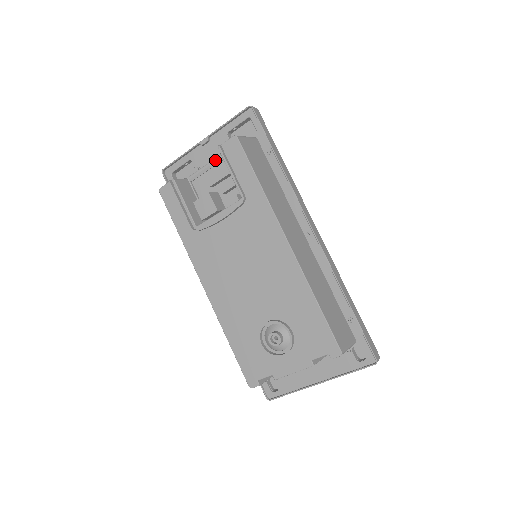
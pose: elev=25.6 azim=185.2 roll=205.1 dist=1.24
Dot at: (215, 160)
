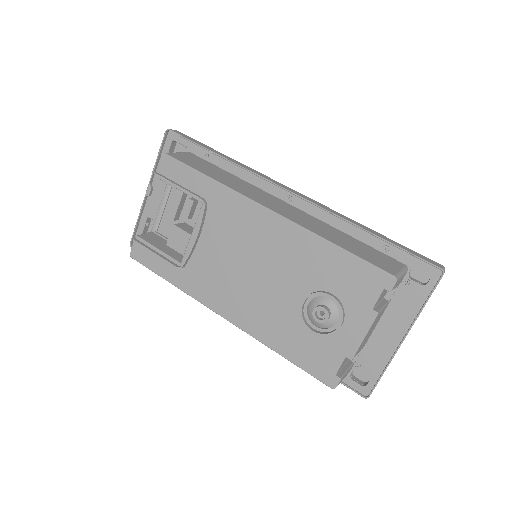
Dot at: (164, 195)
